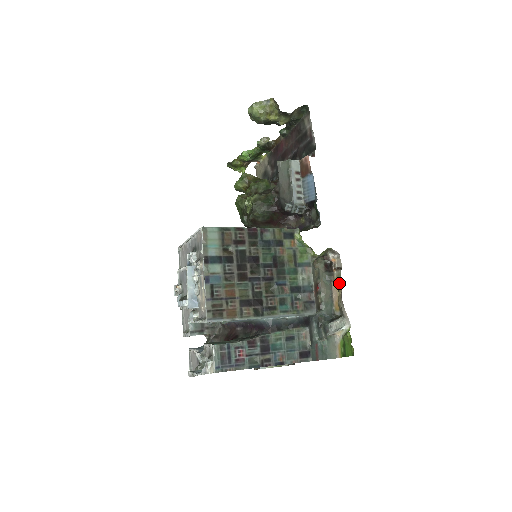
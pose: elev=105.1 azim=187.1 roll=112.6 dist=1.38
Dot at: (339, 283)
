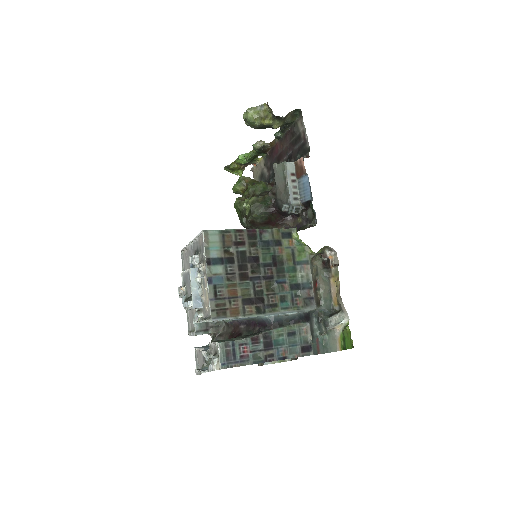
Dot at: (337, 279)
